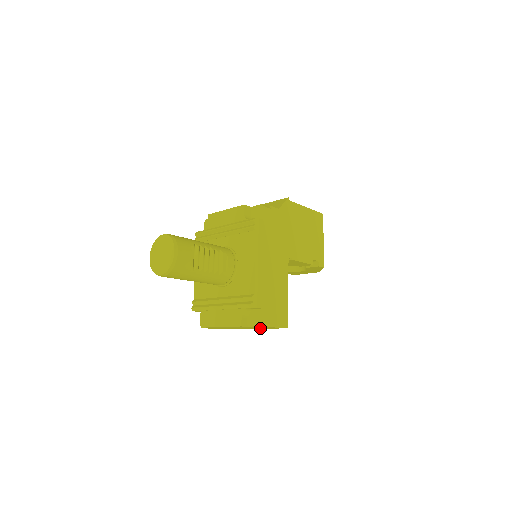
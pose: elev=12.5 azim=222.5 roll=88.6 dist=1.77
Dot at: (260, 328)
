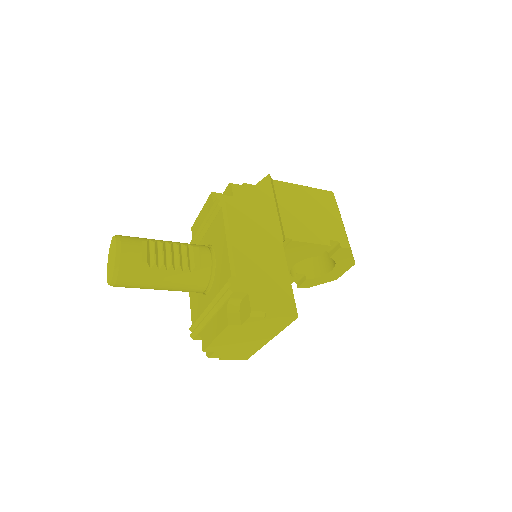
Dot at: (271, 333)
